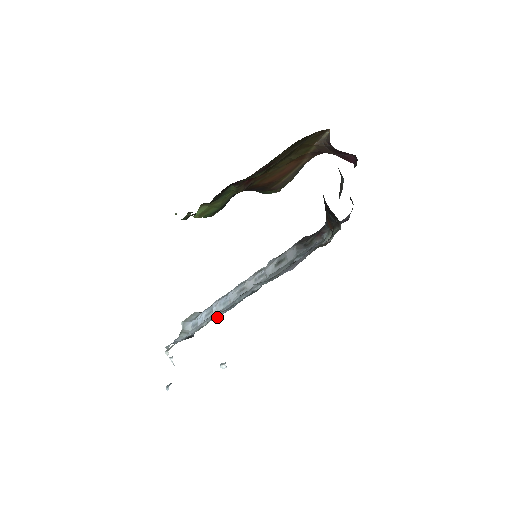
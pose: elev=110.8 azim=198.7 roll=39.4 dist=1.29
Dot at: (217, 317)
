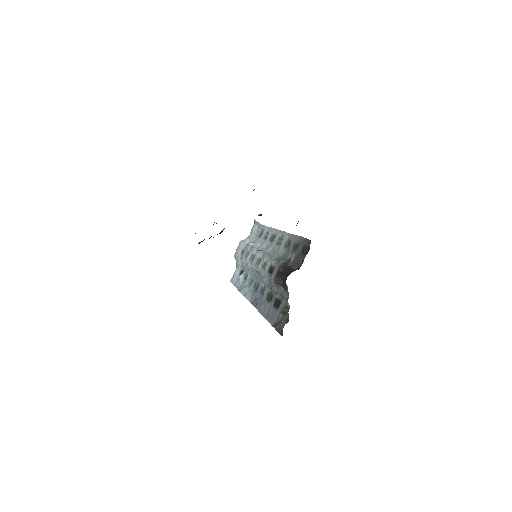
Dot at: (250, 282)
